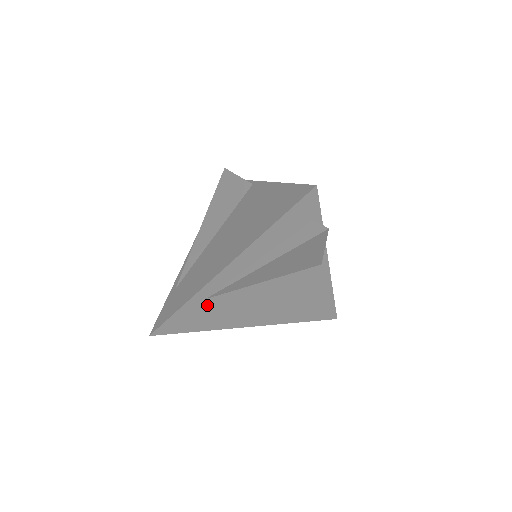
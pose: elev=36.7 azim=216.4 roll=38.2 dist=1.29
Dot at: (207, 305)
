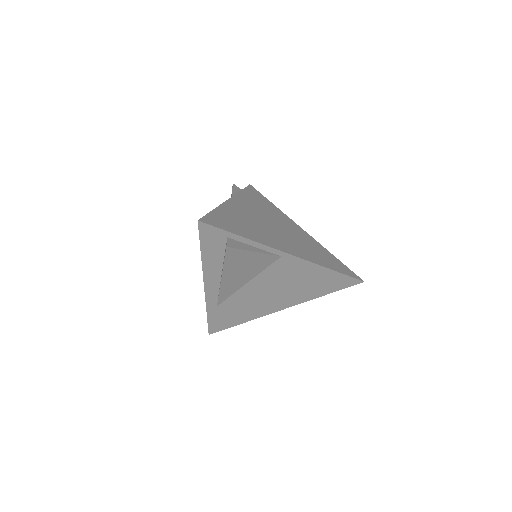
Dot at: (224, 309)
